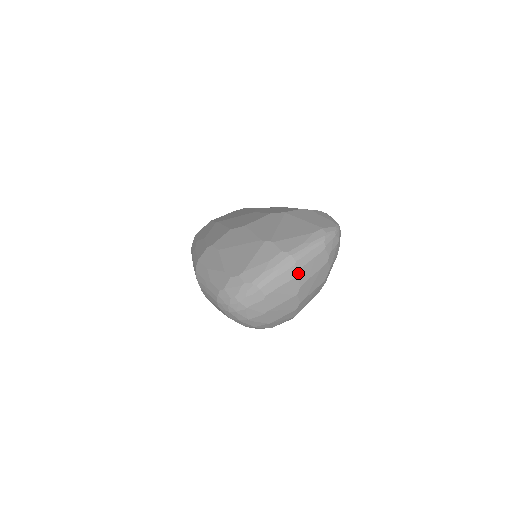
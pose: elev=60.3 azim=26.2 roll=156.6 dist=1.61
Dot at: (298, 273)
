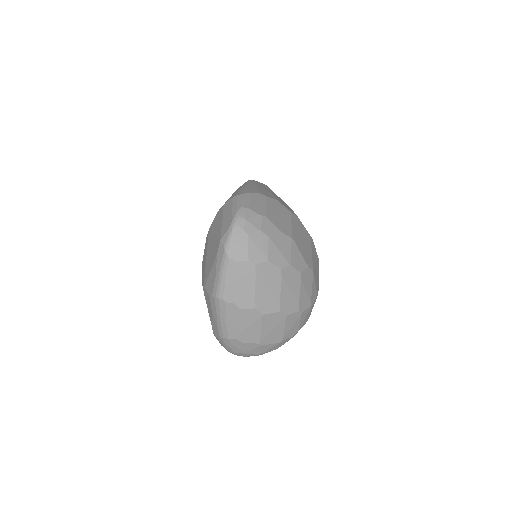
Dot at: (237, 305)
